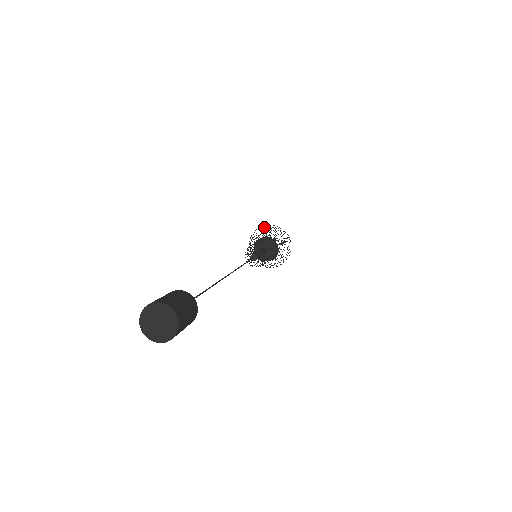
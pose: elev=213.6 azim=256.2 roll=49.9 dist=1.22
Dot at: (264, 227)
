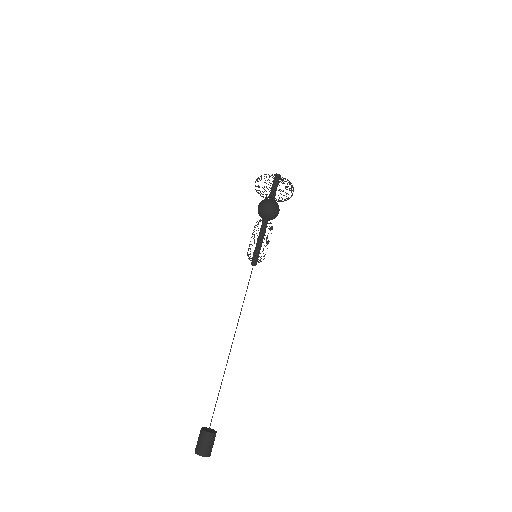
Dot at: occluded
